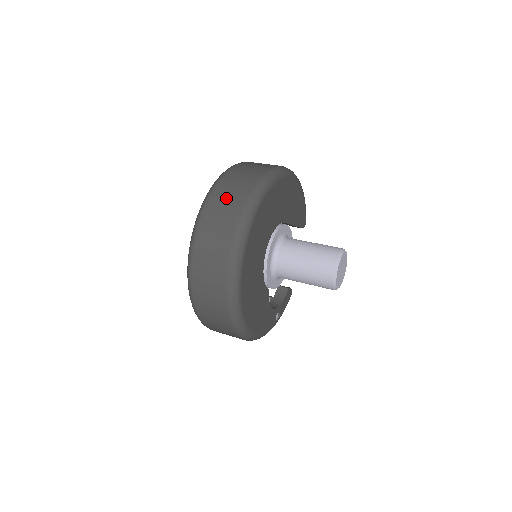
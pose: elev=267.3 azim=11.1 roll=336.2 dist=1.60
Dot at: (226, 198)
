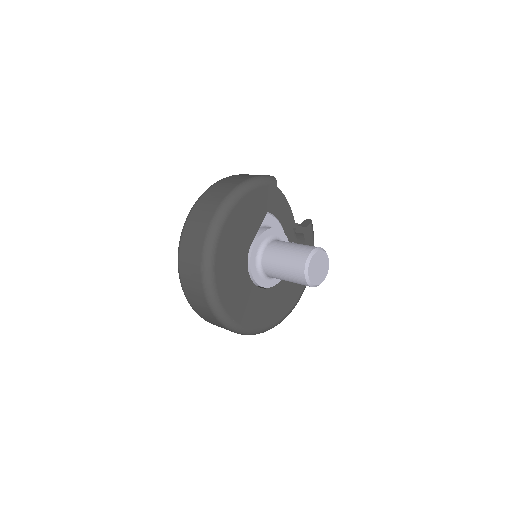
Dot at: (195, 299)
